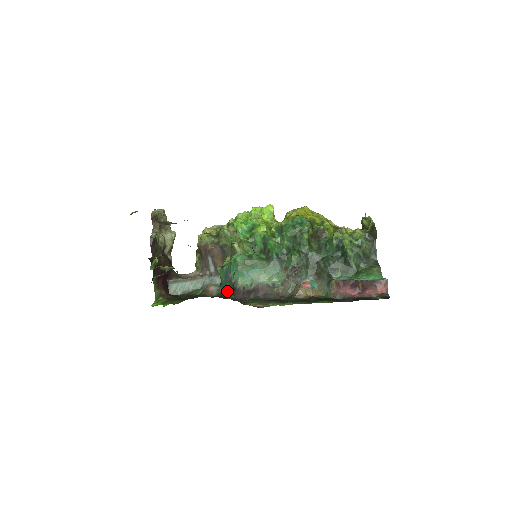
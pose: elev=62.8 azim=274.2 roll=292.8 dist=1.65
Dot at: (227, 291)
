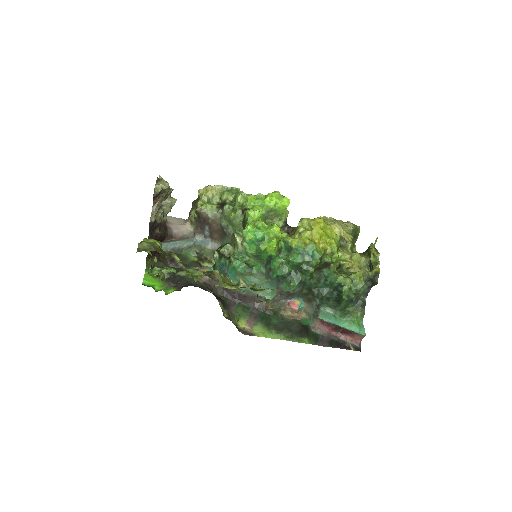
Dot at: occluded
